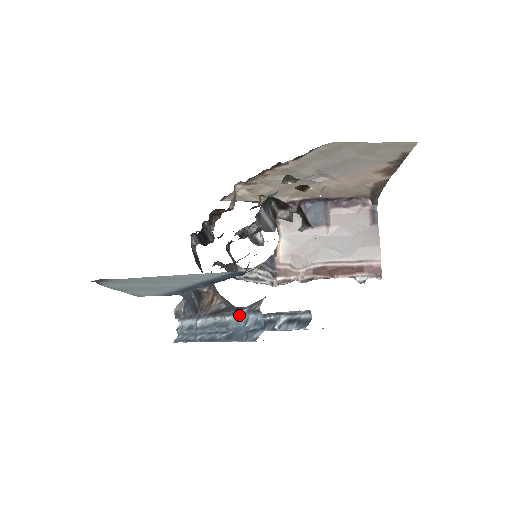
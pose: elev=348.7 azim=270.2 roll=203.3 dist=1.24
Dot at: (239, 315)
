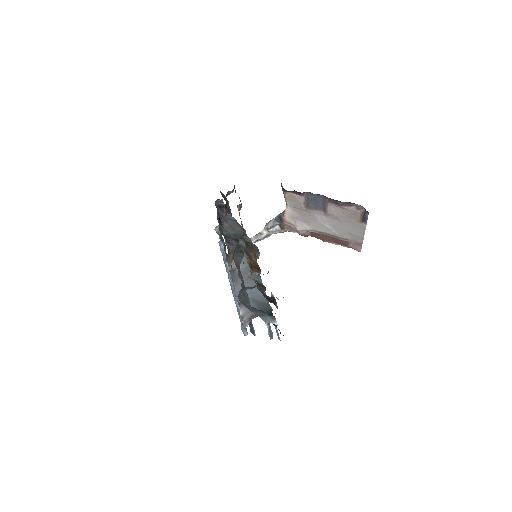
Dot at: (240, 307)
